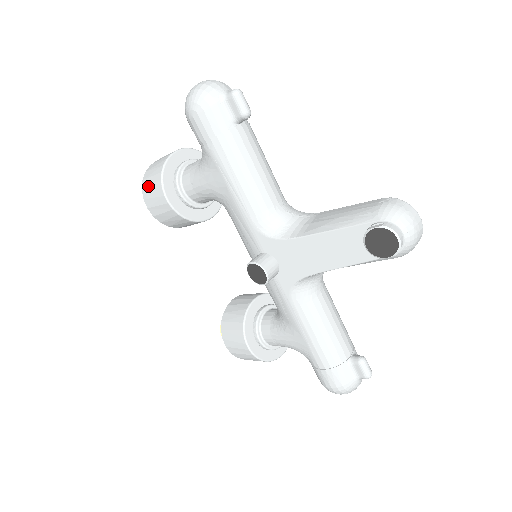
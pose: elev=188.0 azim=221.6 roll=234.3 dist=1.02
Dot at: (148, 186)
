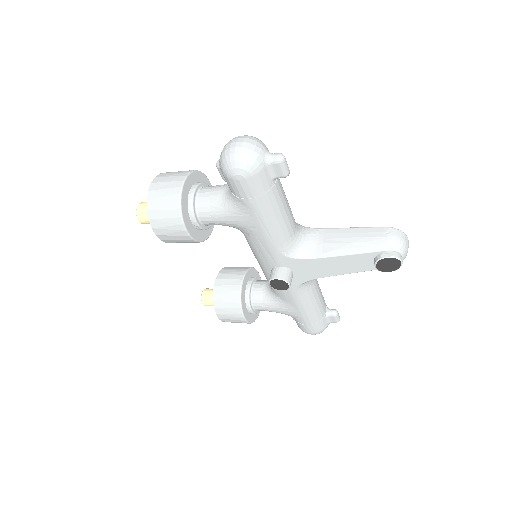
Dot at: (160, 219)
